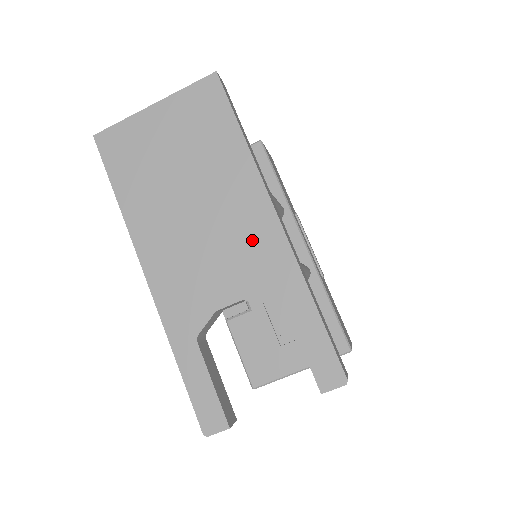
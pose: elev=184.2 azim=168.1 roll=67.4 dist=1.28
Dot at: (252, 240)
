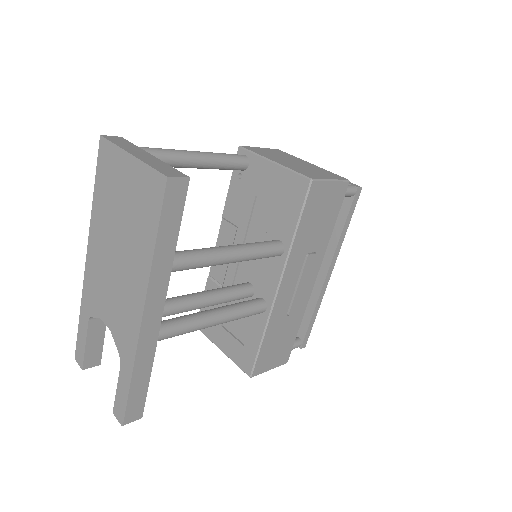
Dot at: (127, 310)
